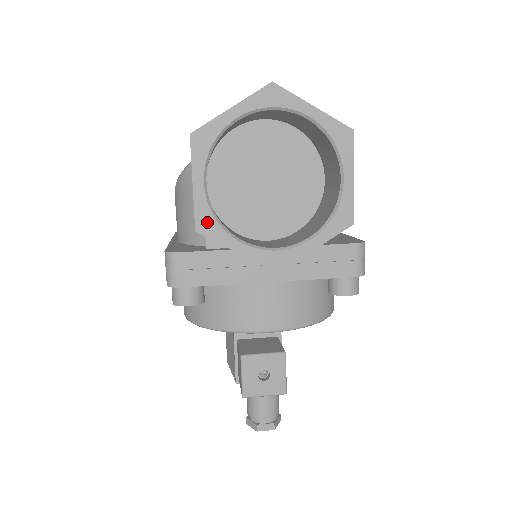
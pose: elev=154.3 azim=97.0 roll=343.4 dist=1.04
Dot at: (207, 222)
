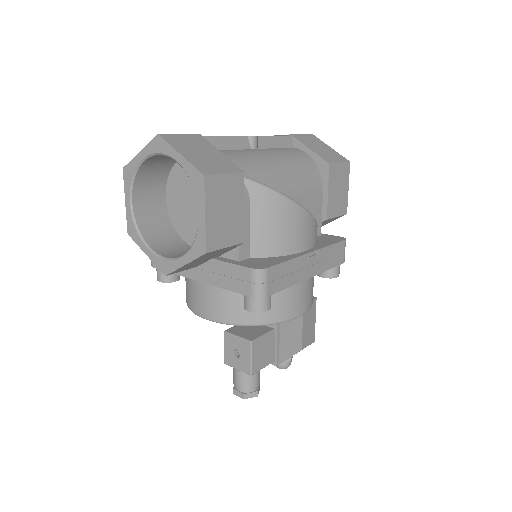
Dot at: (132, 229)
